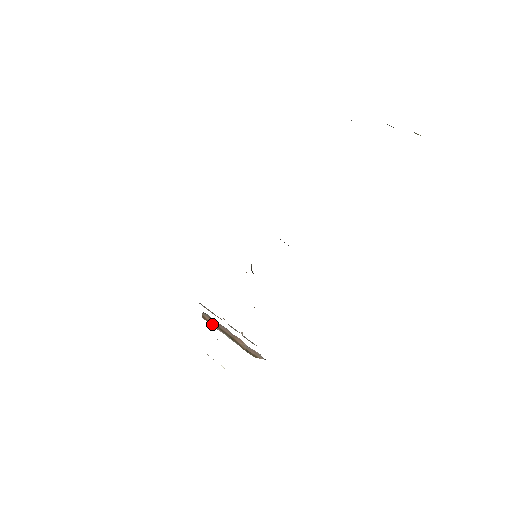
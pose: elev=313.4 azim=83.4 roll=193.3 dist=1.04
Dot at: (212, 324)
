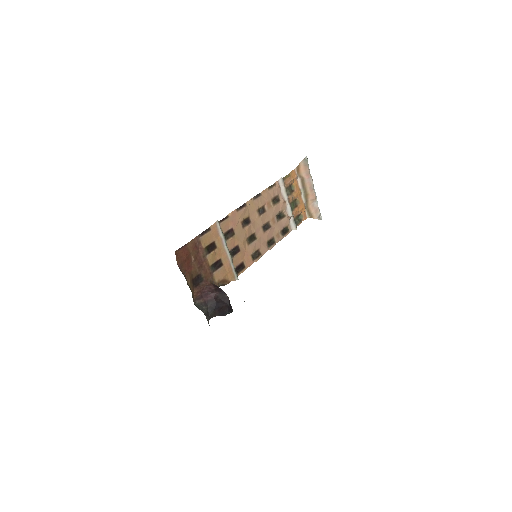
Dot at: (300, 176)
